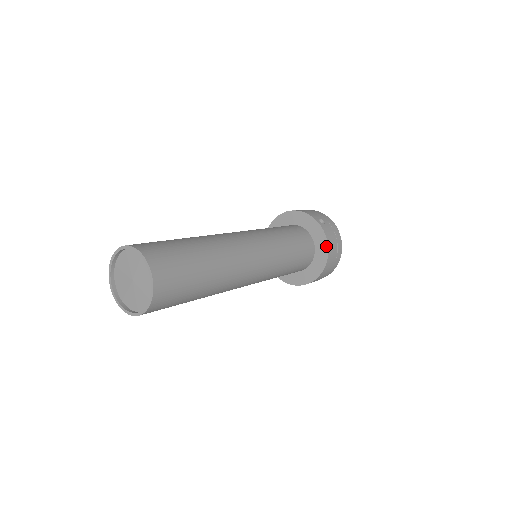
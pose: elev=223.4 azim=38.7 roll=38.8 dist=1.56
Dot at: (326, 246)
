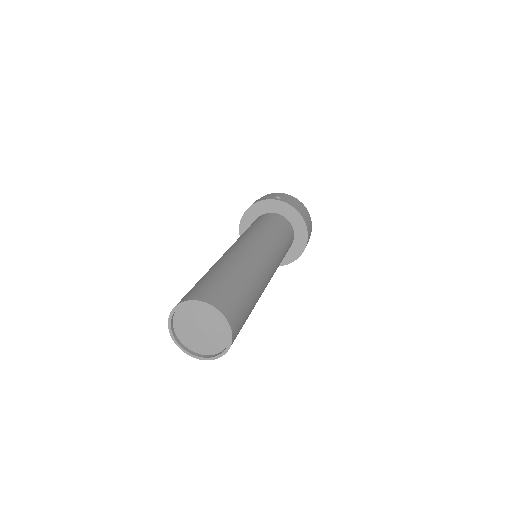
Dot at: (296, 212)
